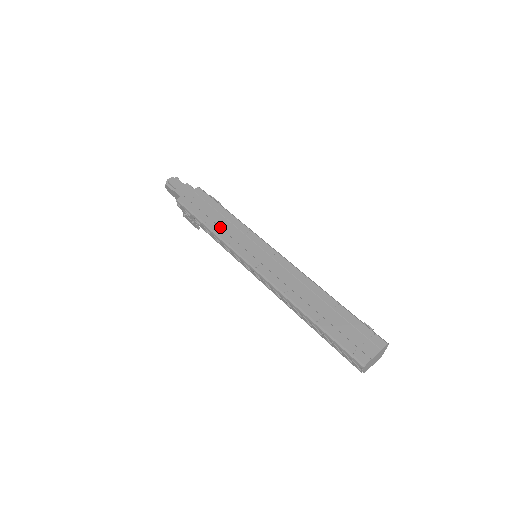
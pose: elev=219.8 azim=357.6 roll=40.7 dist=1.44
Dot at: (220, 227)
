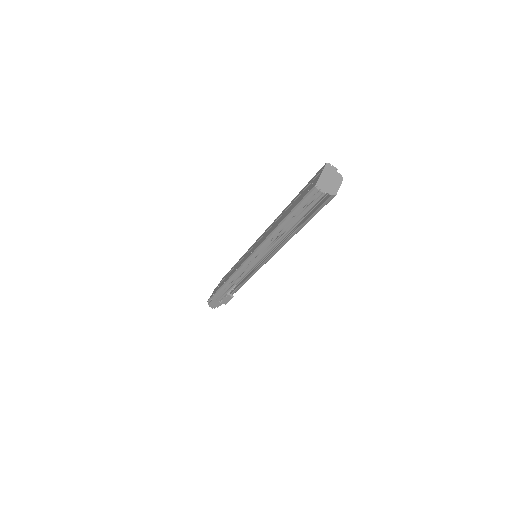
Dot at: (231, 273)
